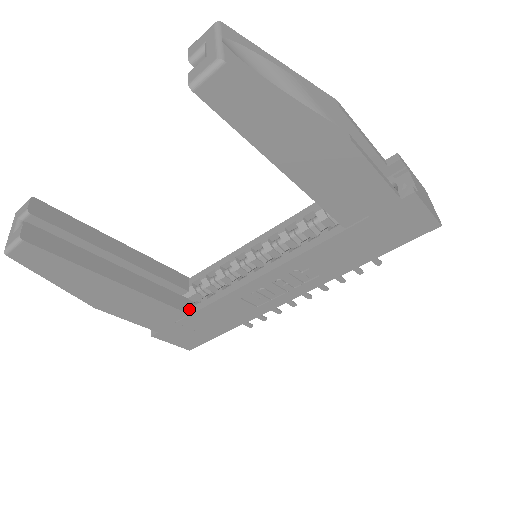
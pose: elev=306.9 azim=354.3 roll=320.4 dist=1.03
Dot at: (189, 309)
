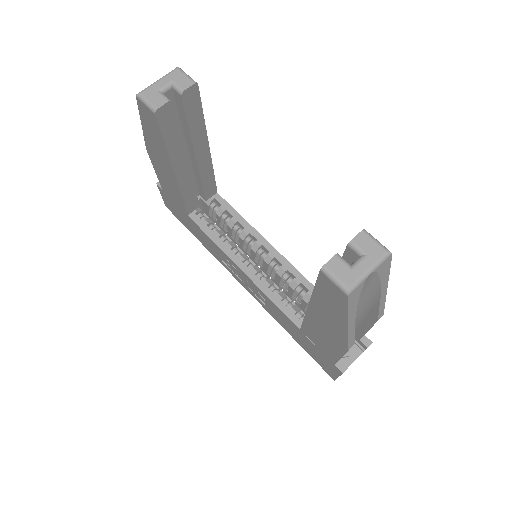
Dot at: (192, 211)
